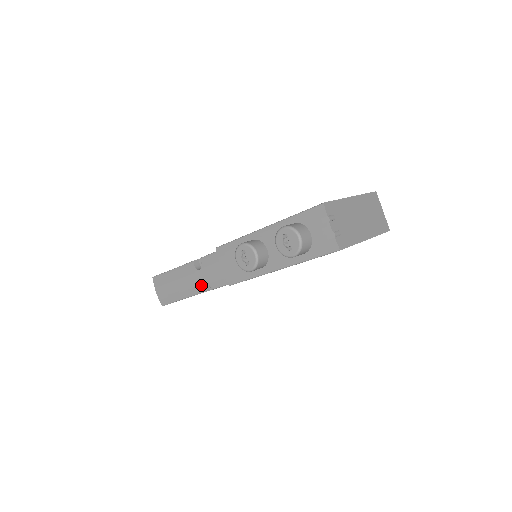
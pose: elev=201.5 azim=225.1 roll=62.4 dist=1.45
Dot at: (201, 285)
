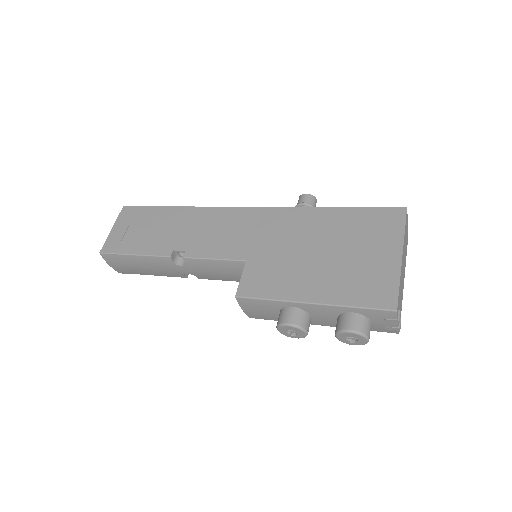
Dot at: (183, 275)
